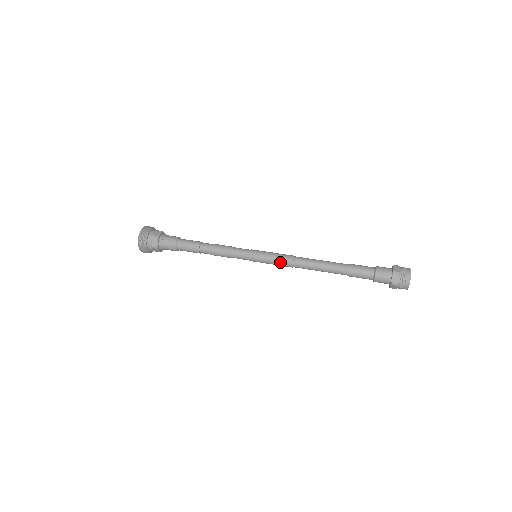
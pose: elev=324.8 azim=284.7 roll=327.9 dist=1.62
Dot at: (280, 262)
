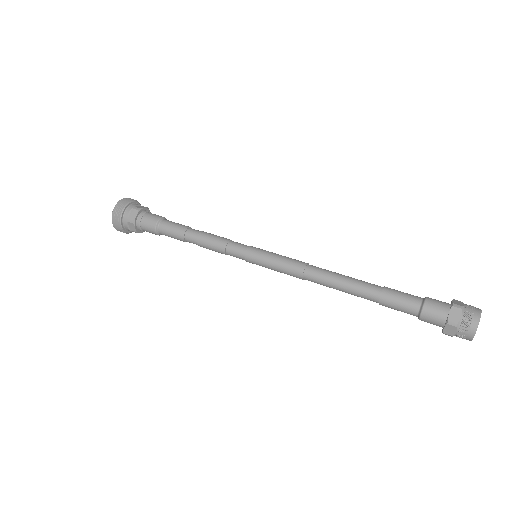
Dot at: (286, 266)
